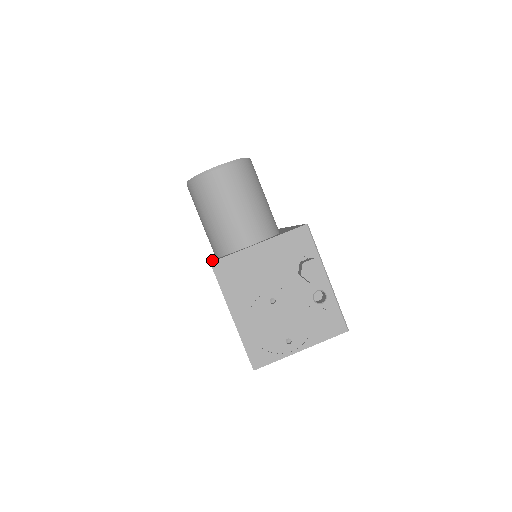
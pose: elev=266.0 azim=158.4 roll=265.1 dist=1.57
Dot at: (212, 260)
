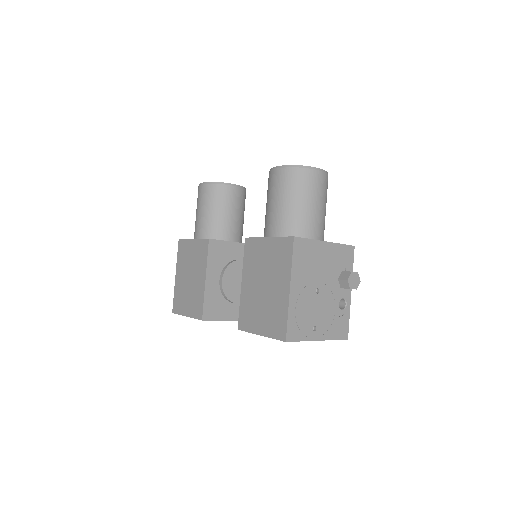
Dot at: occluded
